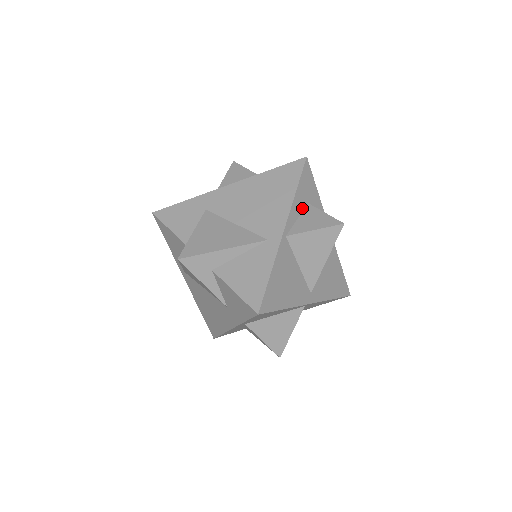
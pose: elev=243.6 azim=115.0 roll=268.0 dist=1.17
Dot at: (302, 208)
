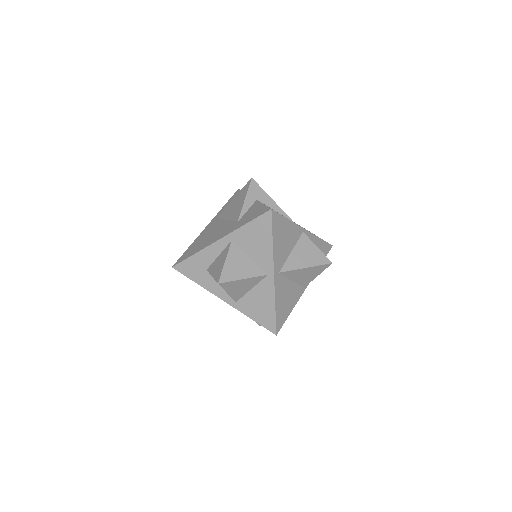
Dot at: occluded
